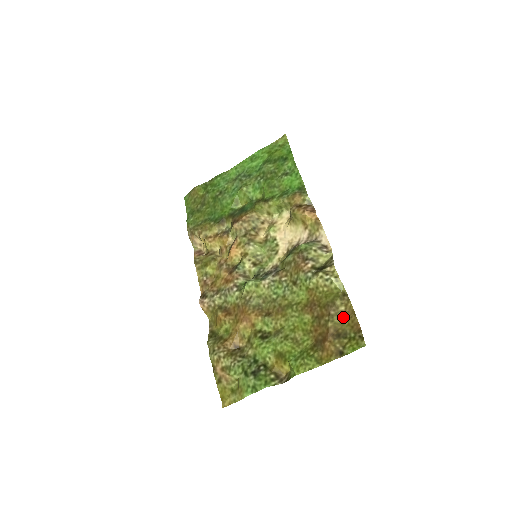
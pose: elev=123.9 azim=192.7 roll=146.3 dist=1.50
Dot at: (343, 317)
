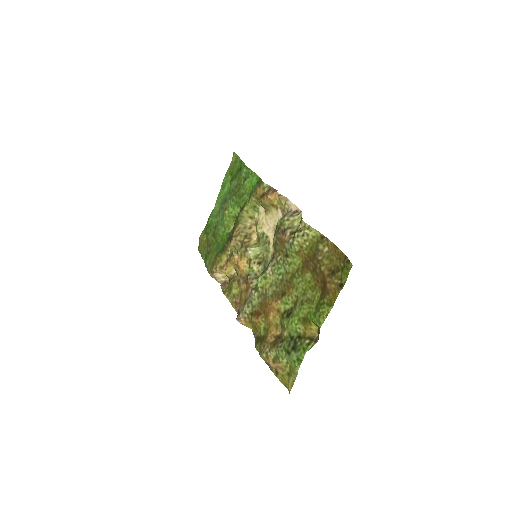
Dot at: (330, 256)
